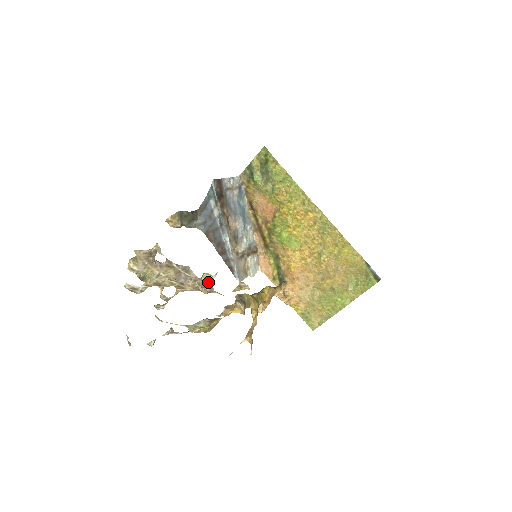
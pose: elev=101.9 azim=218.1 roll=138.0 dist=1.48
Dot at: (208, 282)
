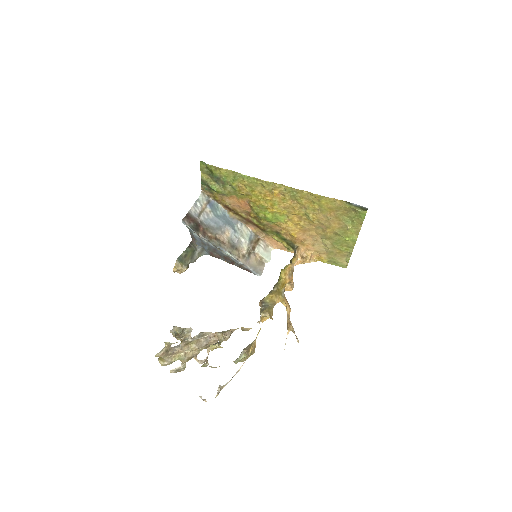
Dot at: (217, 347)
